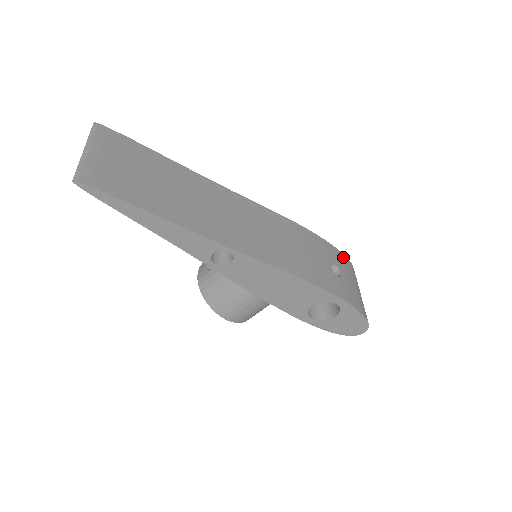
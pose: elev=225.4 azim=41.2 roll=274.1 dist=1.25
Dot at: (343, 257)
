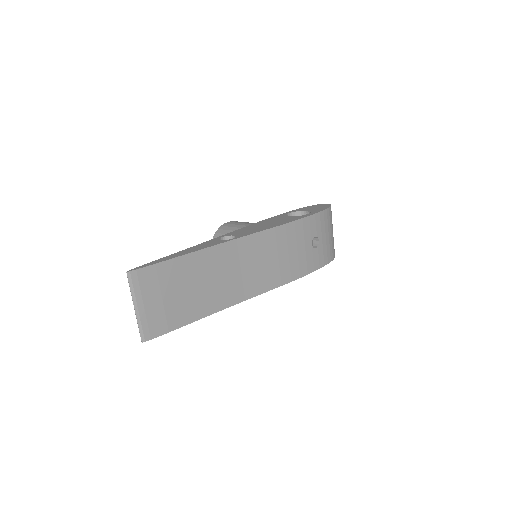
Dot at: (323, 215)
